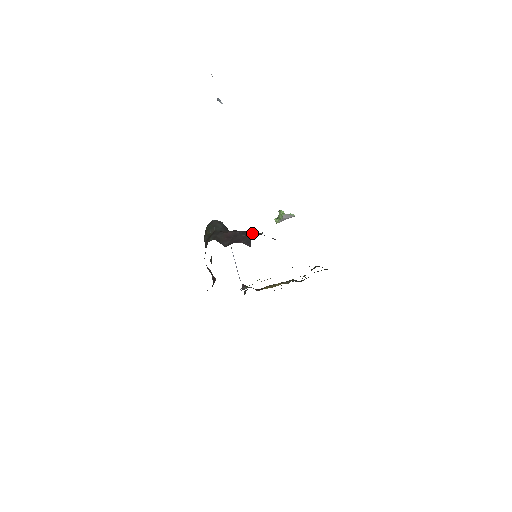
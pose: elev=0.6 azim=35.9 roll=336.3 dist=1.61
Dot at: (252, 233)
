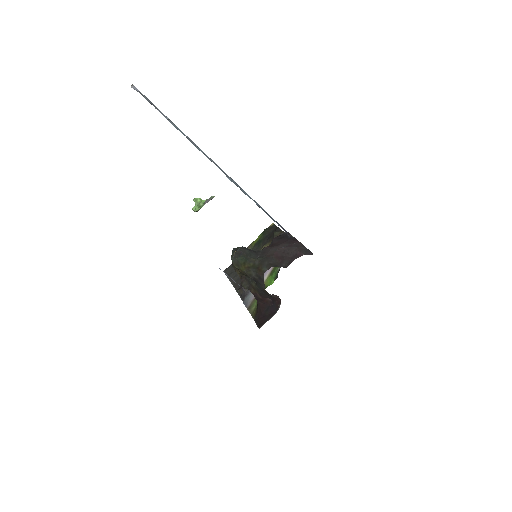
Dot at: (293, 241)
